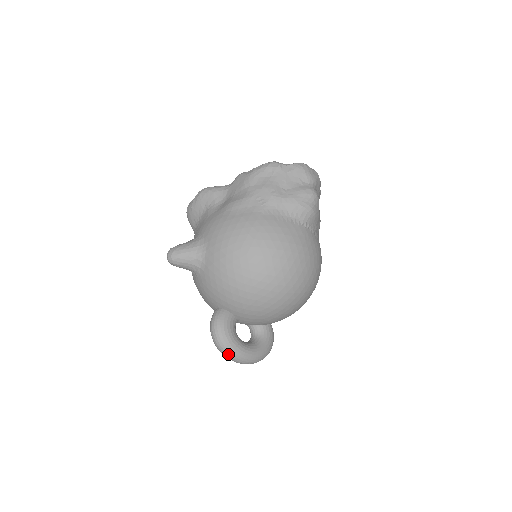
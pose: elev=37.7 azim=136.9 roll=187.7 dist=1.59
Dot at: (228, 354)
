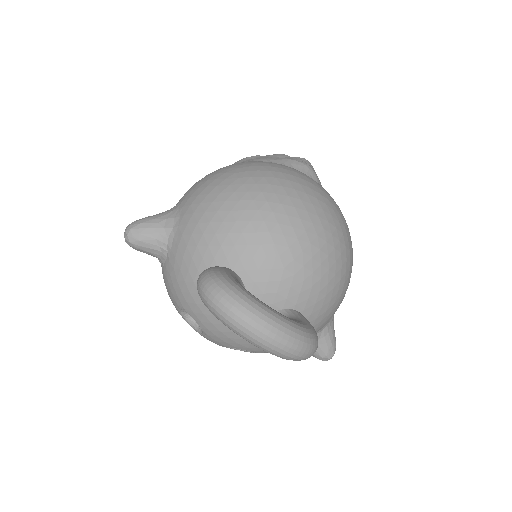
Dot at: (235, 307)
